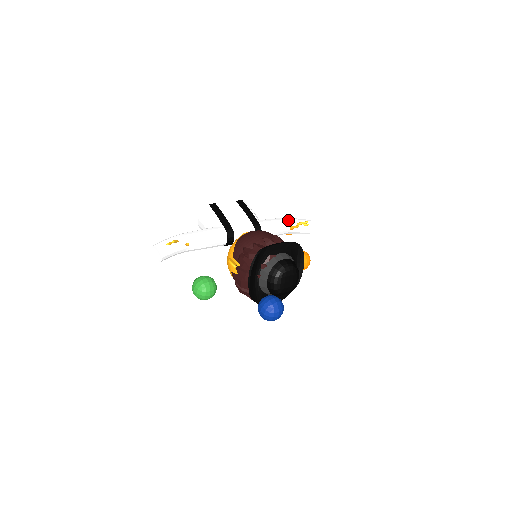
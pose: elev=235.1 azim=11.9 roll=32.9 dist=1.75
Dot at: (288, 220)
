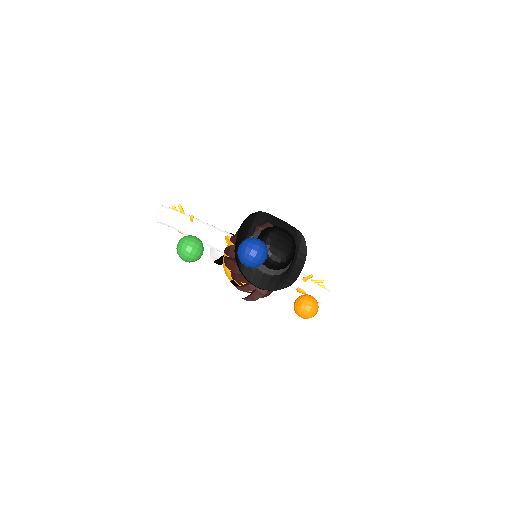
Dot at: occluded
